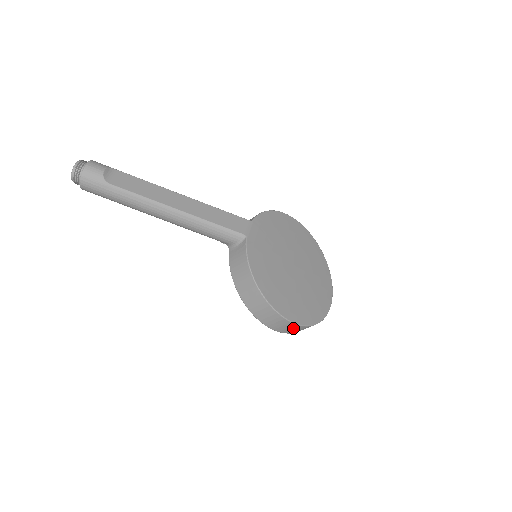
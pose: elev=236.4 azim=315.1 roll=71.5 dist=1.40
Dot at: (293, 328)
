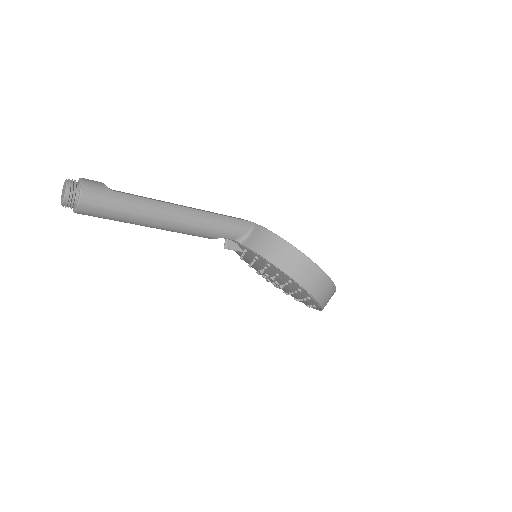
Dot at: (328, 291)
